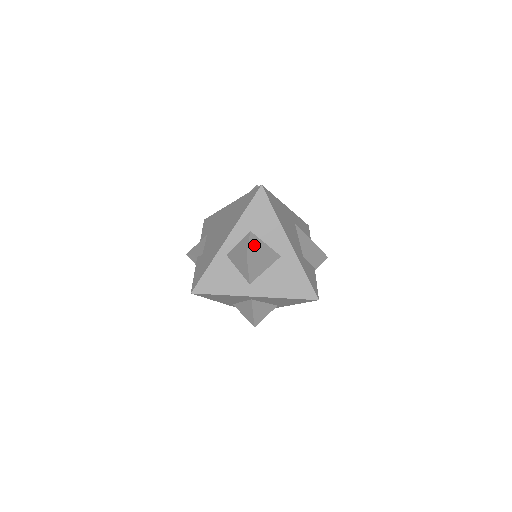
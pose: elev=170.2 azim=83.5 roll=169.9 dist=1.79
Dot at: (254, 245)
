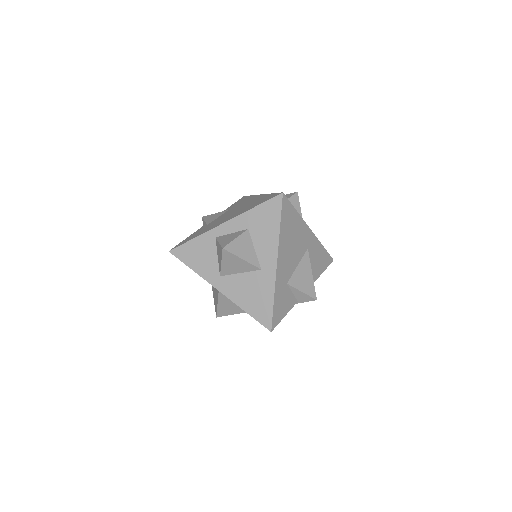
Dot at: (240, 243)
